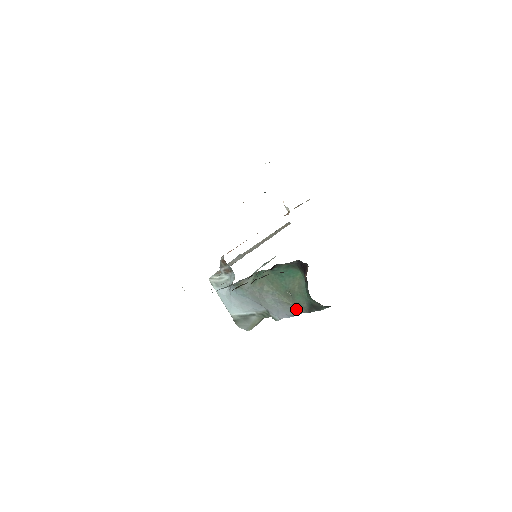
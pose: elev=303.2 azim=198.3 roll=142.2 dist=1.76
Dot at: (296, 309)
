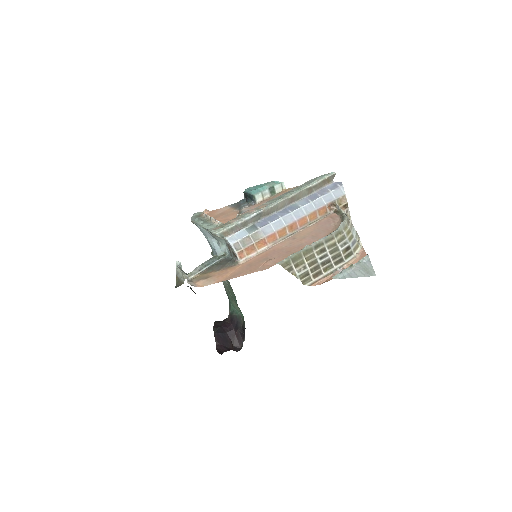
Dot at: (223, 283)
